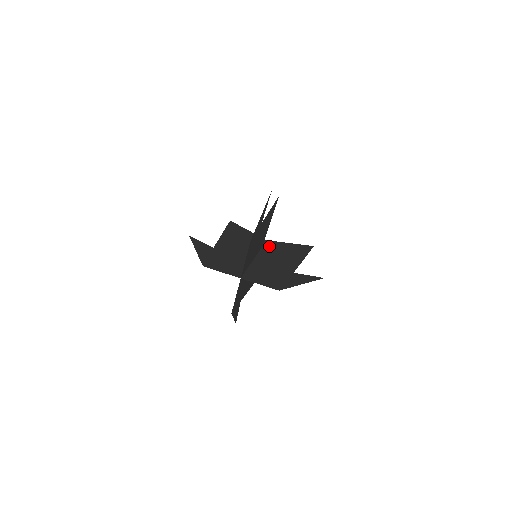
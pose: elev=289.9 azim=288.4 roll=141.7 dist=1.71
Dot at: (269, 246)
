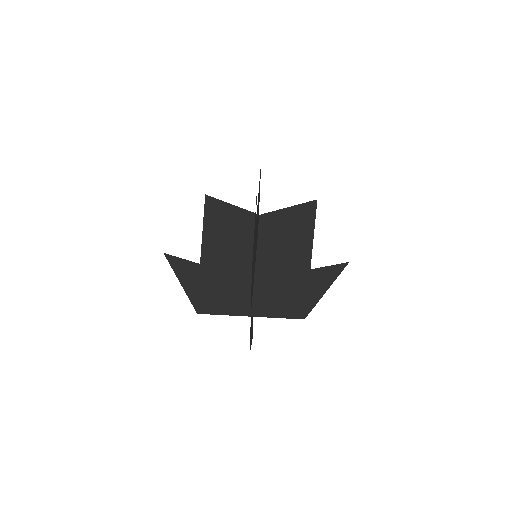
Dot at: (266, 226)
